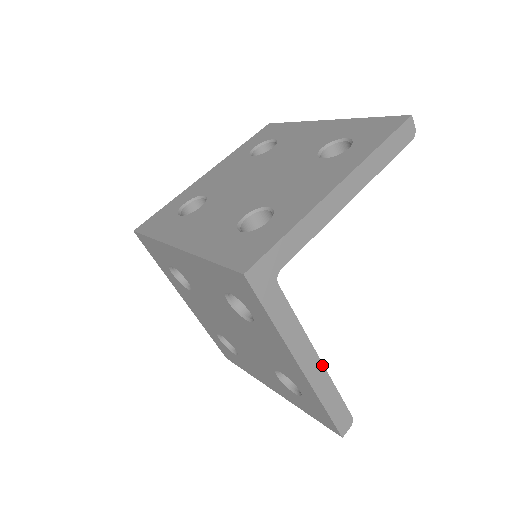
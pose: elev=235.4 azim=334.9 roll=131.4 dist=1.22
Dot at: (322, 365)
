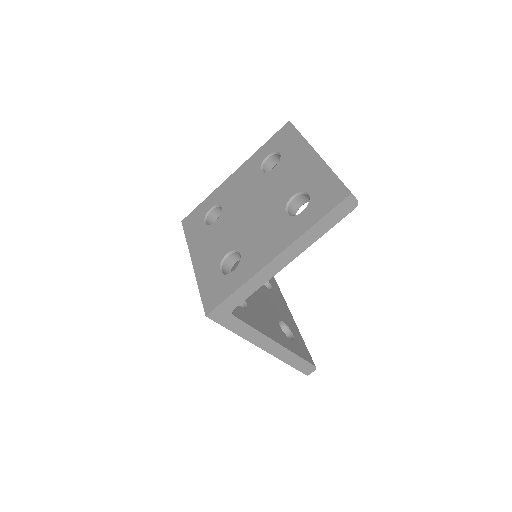
Dot at: (281, 346)
